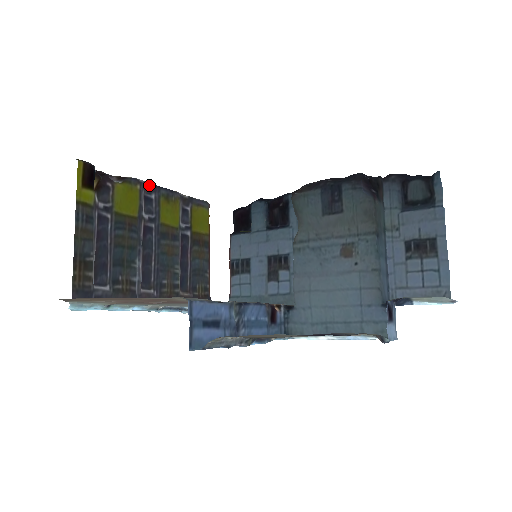
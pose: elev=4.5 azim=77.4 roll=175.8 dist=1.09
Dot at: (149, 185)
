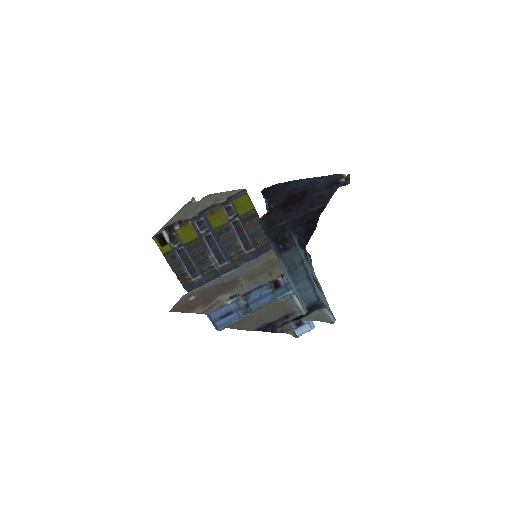
Dot at: (196, 216)
